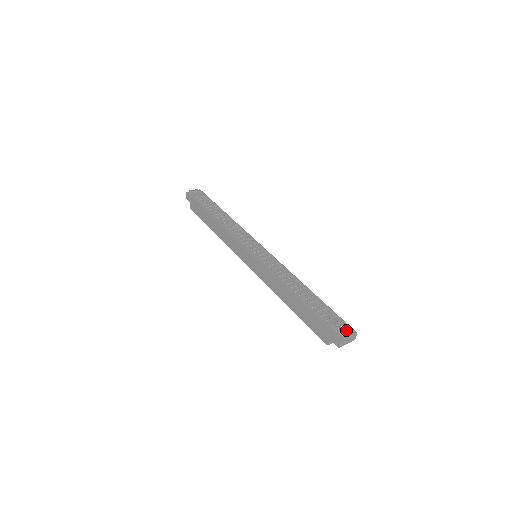
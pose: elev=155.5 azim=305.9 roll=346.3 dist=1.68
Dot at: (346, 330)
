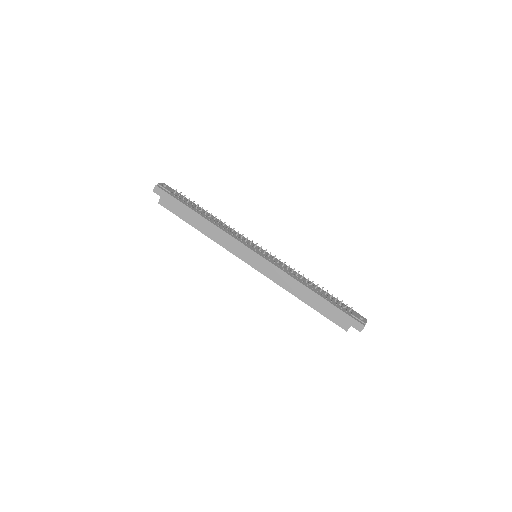
Dot at: (361, 317)
